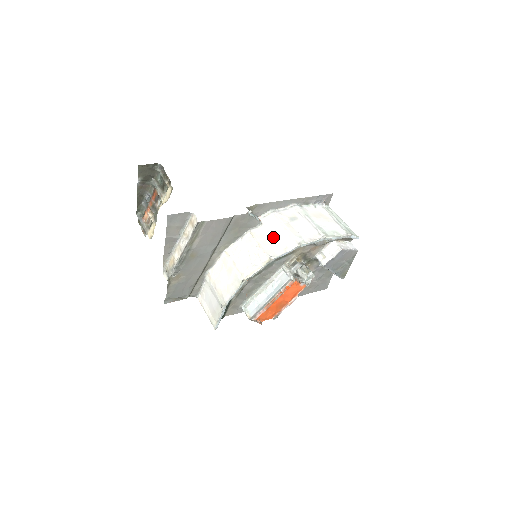
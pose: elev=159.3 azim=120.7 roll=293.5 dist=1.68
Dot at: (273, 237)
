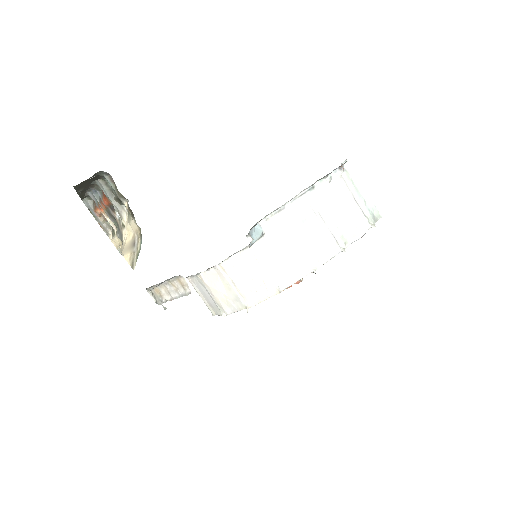
Dot at: (280, 257)
